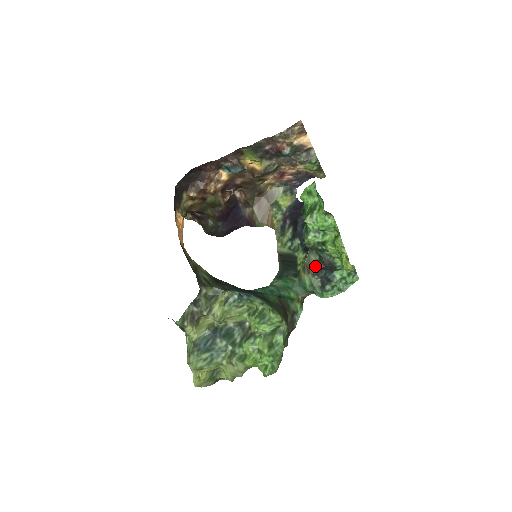
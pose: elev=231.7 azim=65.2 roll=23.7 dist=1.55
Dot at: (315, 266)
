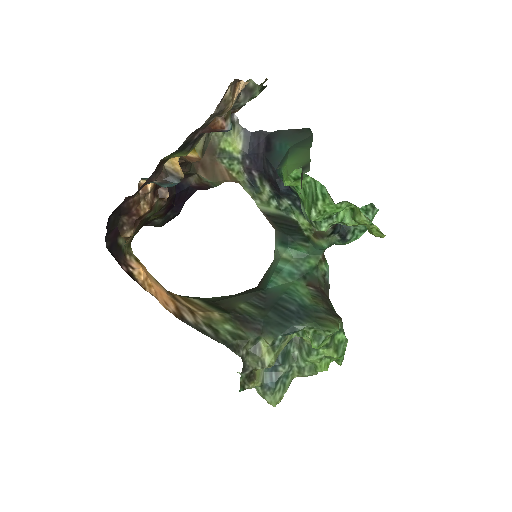
Dot at: (328, 229)
